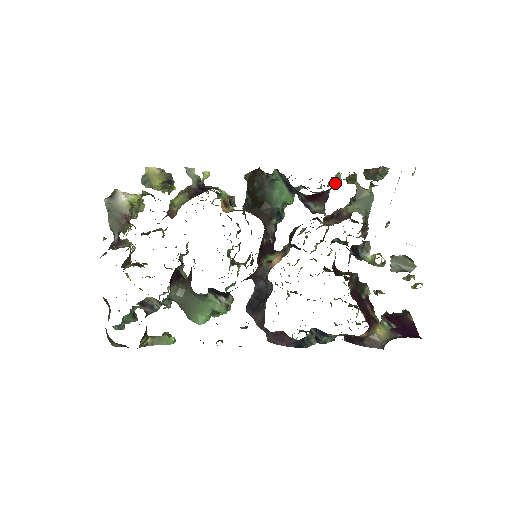
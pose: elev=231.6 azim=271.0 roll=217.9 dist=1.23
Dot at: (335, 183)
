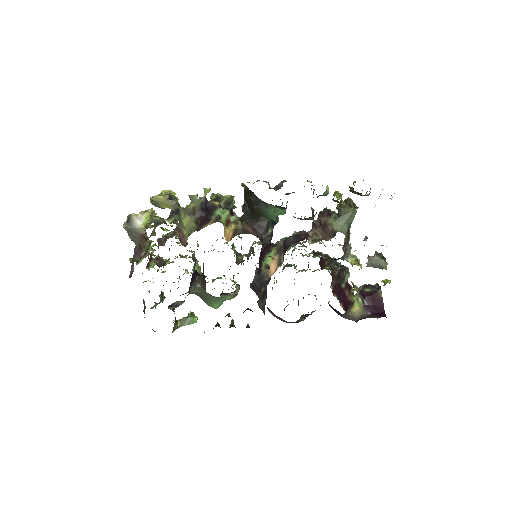
Dot at: (323, 195)
